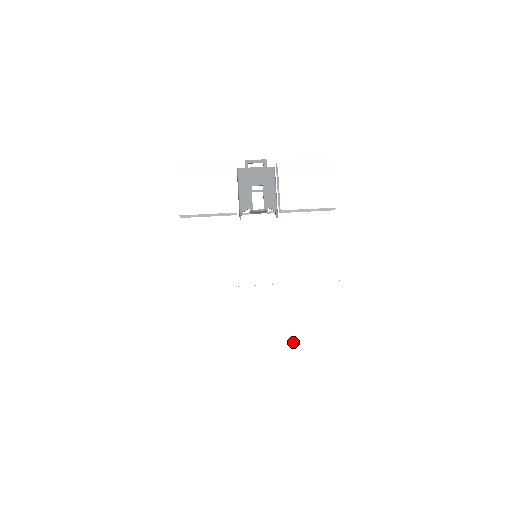
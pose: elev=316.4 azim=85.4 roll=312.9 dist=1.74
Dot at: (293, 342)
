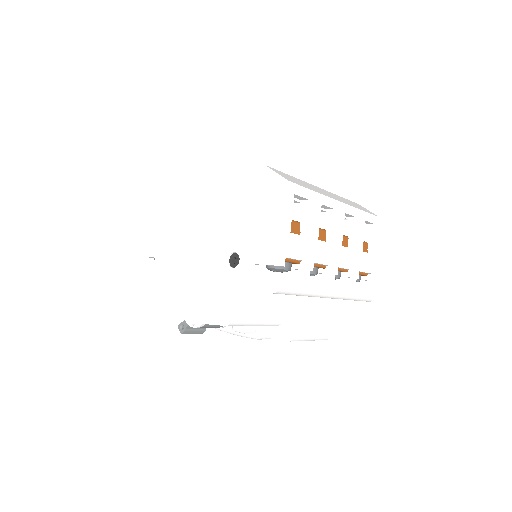
Dot at: (353, 206)
